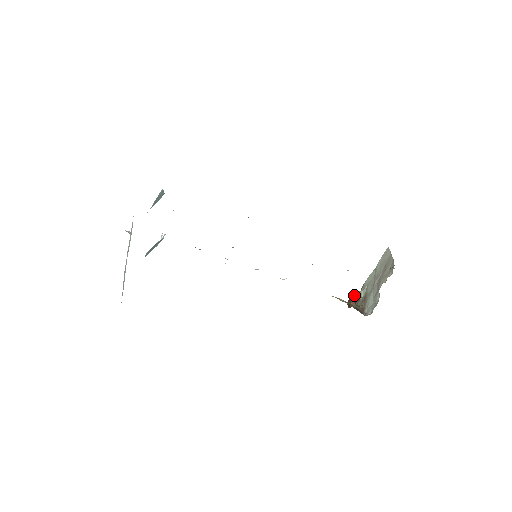
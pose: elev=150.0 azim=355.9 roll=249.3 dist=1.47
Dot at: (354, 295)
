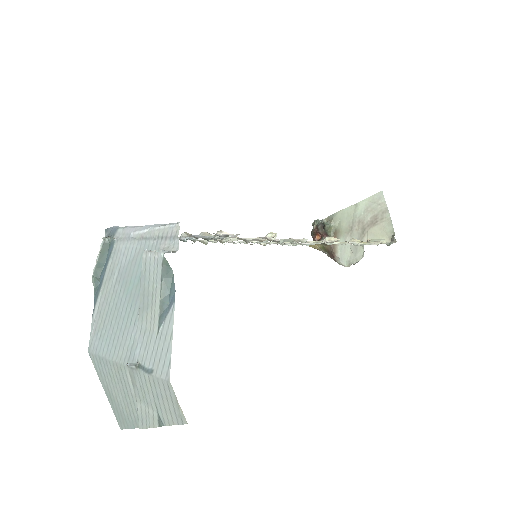
Dot at: (323, 229)
